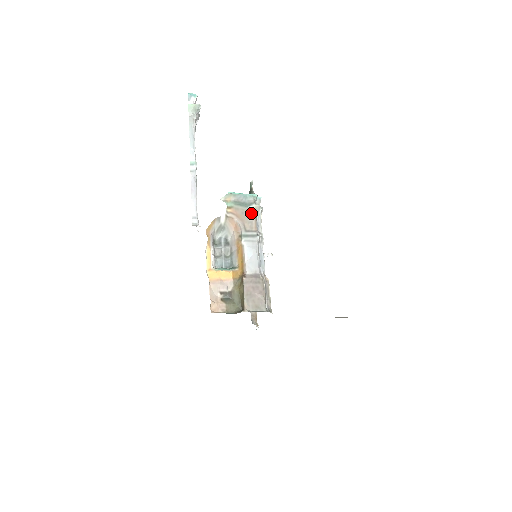
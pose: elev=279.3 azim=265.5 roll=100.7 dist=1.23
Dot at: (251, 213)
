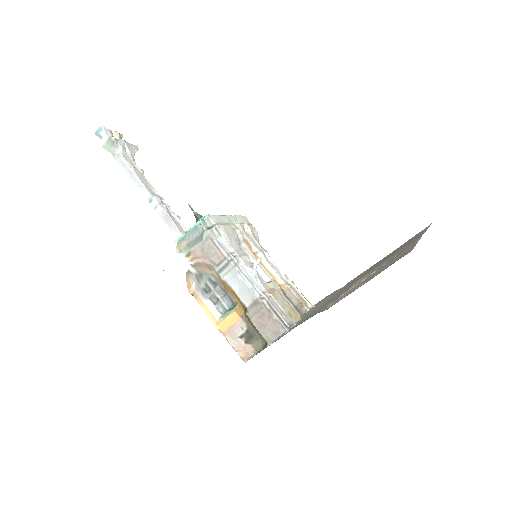
Dot at: (209, 244)
